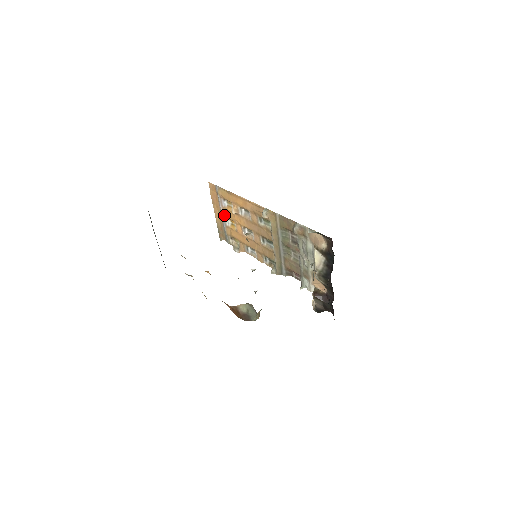
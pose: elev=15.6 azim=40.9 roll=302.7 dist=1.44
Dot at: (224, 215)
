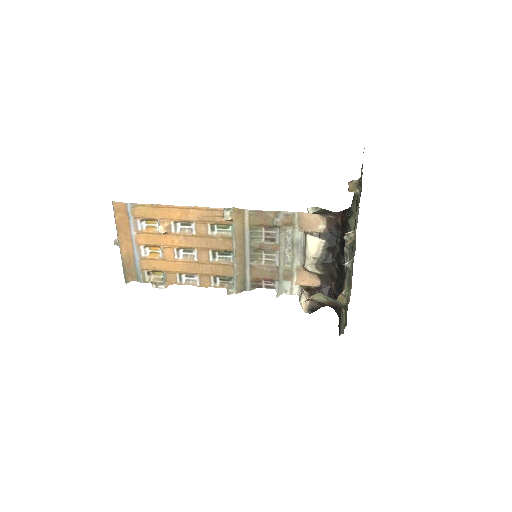
Dot at: (139, 242)
